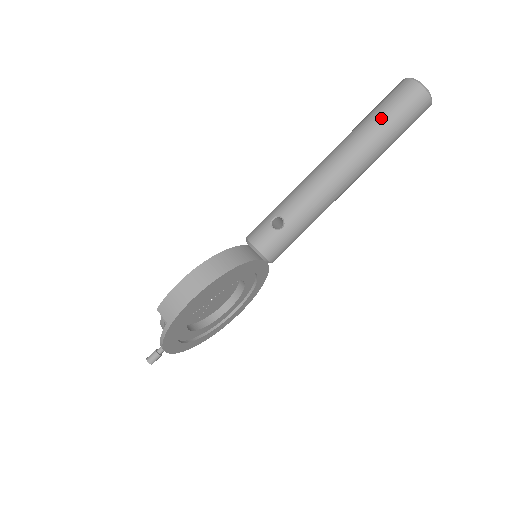
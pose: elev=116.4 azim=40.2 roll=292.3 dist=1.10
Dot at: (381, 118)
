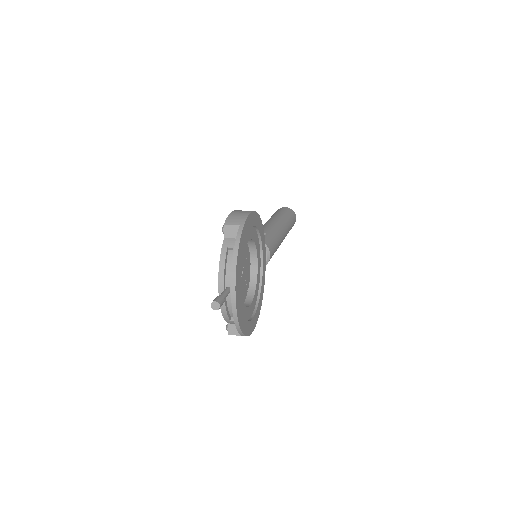
Dot at: (280, 212)
